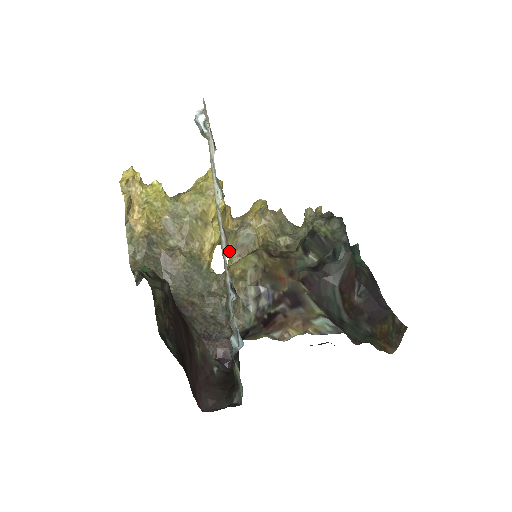
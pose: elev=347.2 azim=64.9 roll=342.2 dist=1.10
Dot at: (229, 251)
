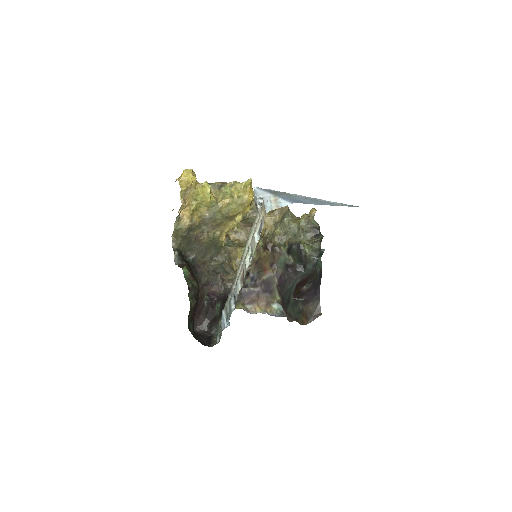
Dot at: (239, 222)
